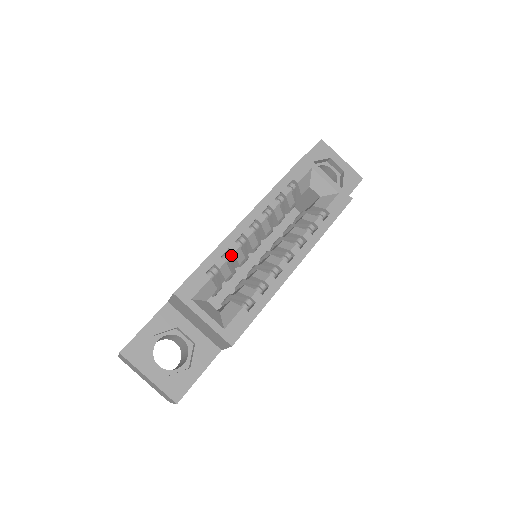
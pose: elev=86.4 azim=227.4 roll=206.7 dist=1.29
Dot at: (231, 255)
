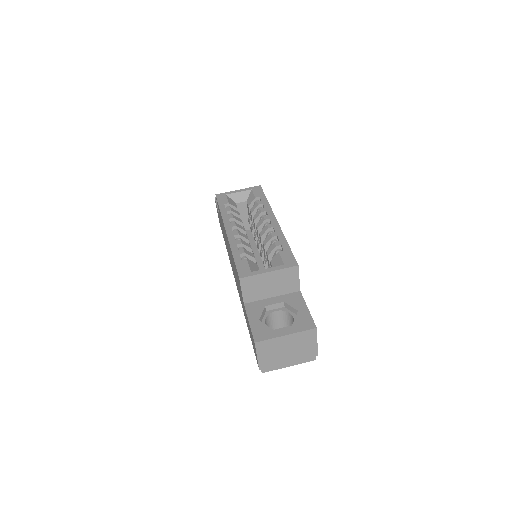
Dot at: (242, 247)
